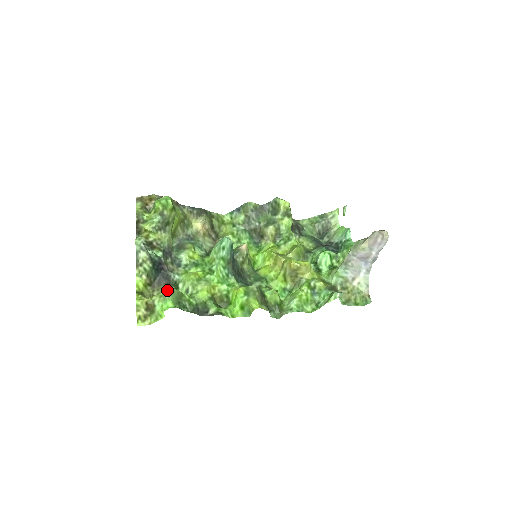
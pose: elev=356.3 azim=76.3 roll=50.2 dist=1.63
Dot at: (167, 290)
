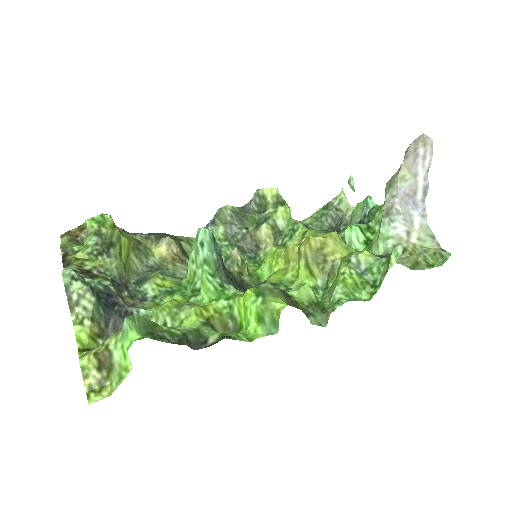
Dot at: occluded
